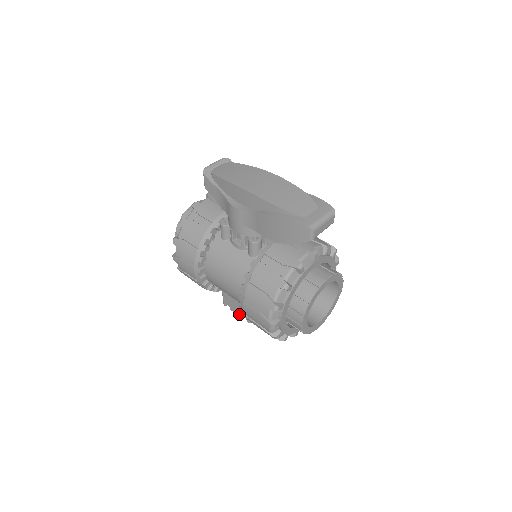
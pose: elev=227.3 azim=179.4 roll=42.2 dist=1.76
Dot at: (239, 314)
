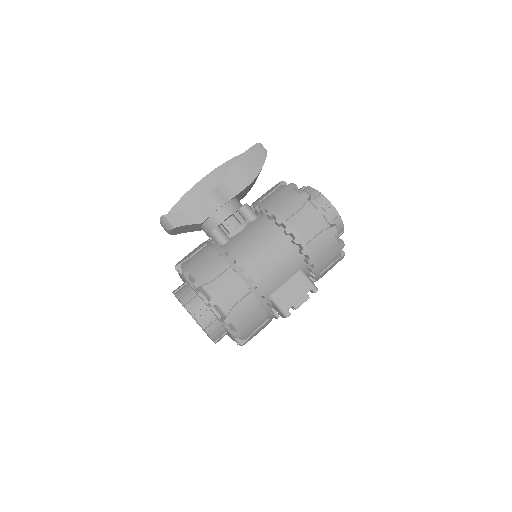
Dot at: (304, 297)
